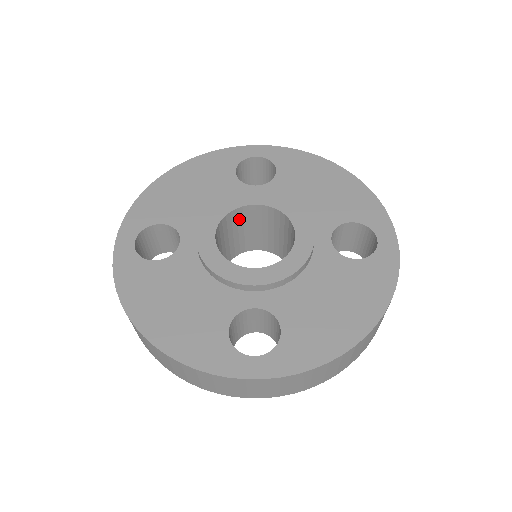
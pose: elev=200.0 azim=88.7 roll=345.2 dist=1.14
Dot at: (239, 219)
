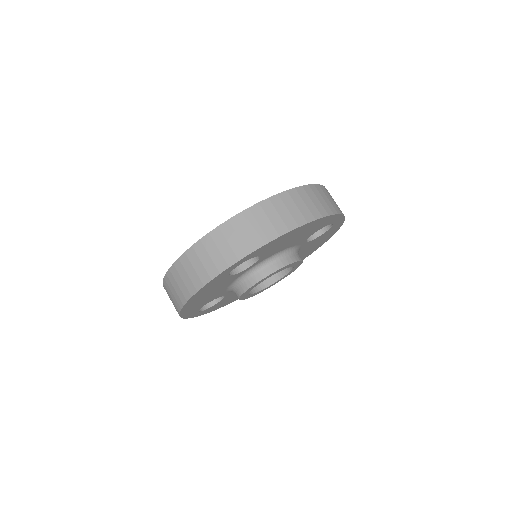
Dot at: occluded
